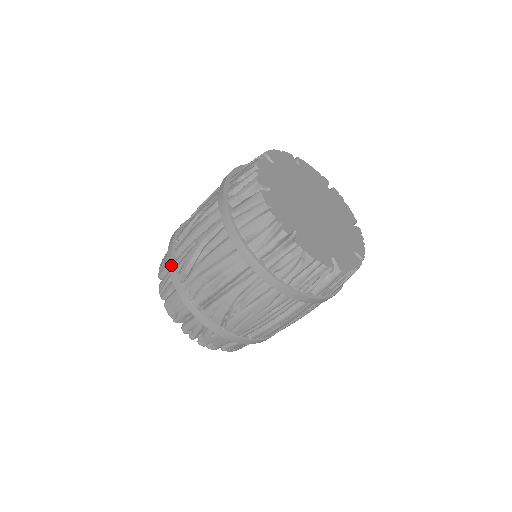
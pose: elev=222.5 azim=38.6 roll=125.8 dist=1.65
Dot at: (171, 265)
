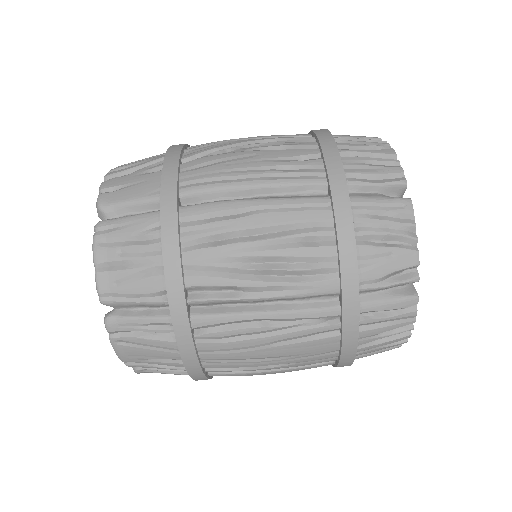
Dot at: occluded
